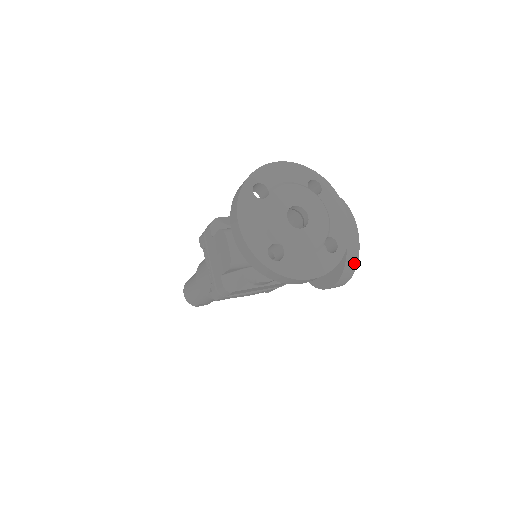
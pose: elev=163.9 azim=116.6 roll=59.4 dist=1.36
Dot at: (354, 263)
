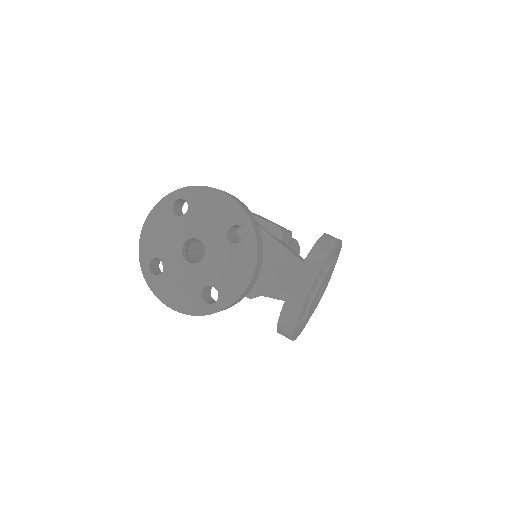
Dot at: (289, 329)
